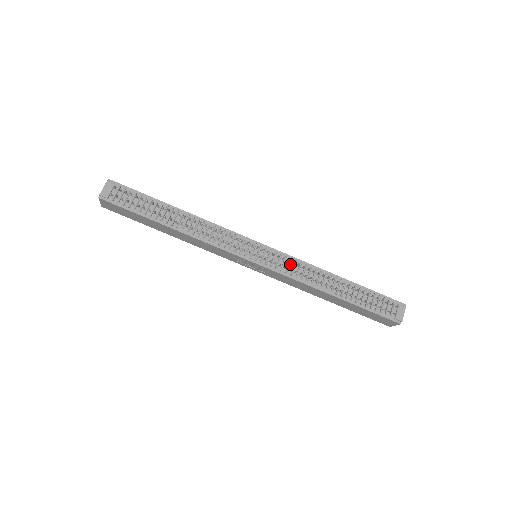
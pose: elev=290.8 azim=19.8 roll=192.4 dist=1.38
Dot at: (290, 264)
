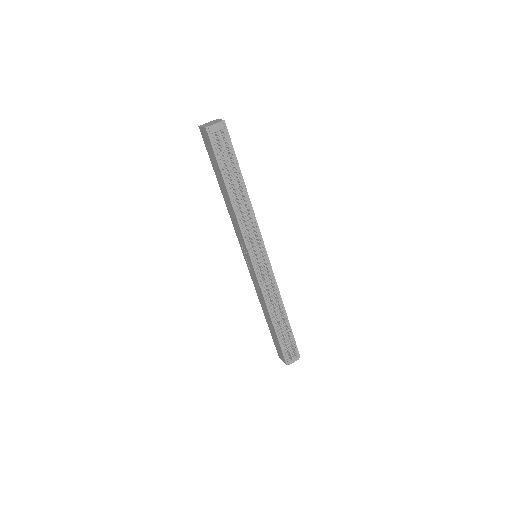
Dot at: (269, 281)
